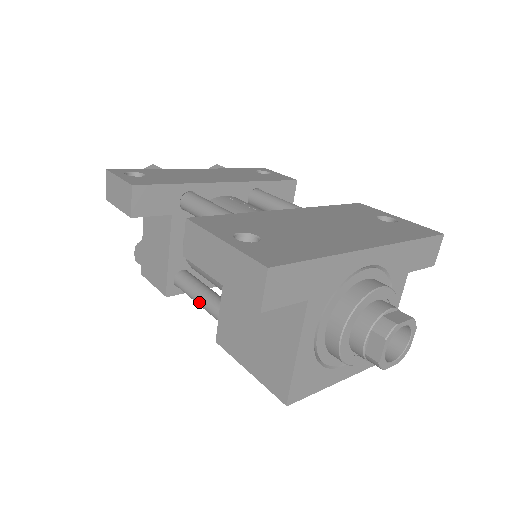
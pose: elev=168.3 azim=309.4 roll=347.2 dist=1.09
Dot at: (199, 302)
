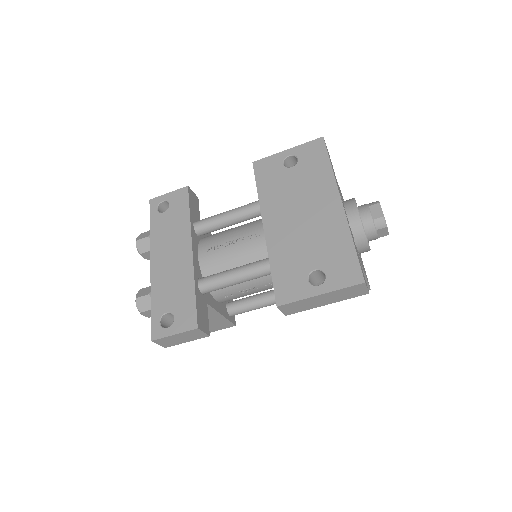
Dot at: occluded
